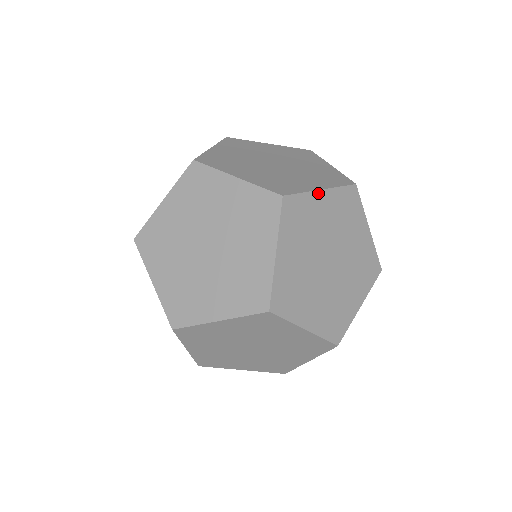
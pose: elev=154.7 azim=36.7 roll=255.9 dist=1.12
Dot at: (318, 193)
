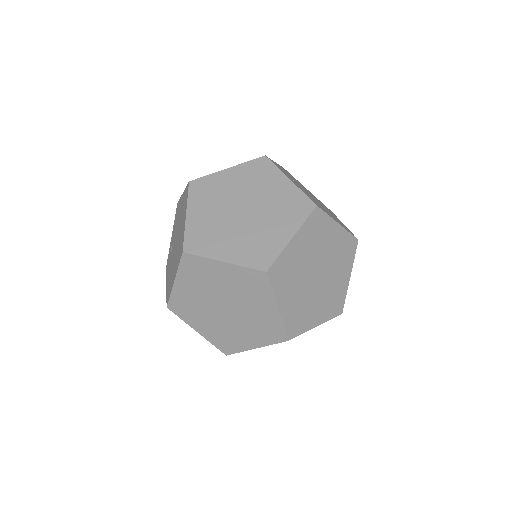
Dot at: (291, 243)
